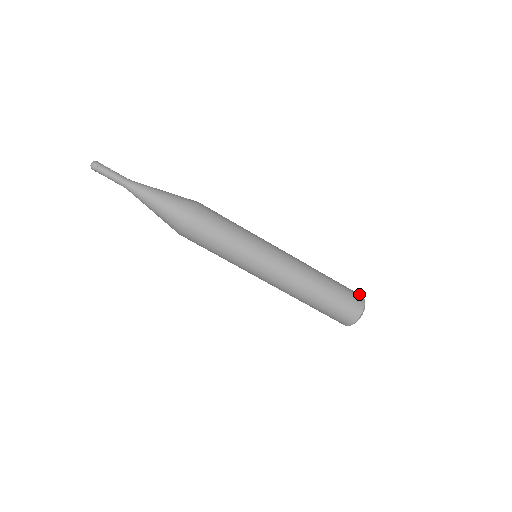
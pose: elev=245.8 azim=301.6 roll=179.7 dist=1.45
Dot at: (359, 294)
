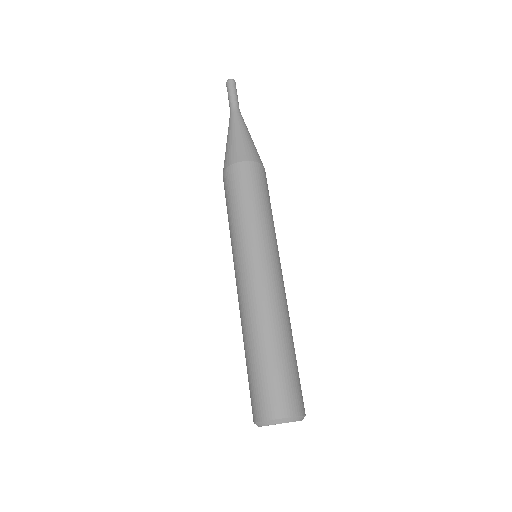
Dot at: (303, 408)
